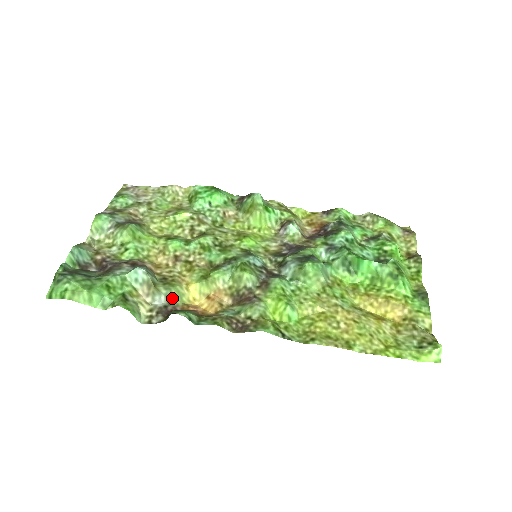
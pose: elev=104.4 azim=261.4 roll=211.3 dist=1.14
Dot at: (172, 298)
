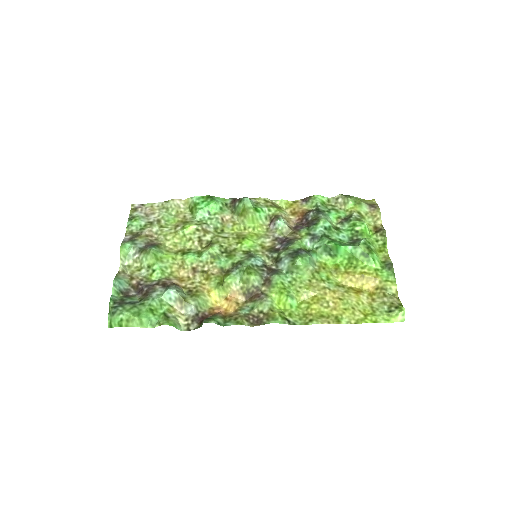
Dot at: (200, 306)
